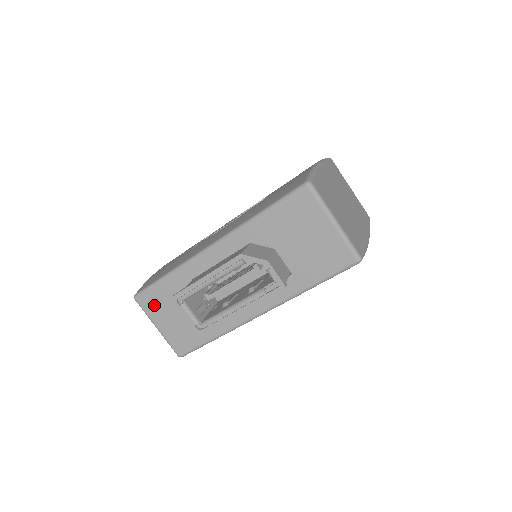
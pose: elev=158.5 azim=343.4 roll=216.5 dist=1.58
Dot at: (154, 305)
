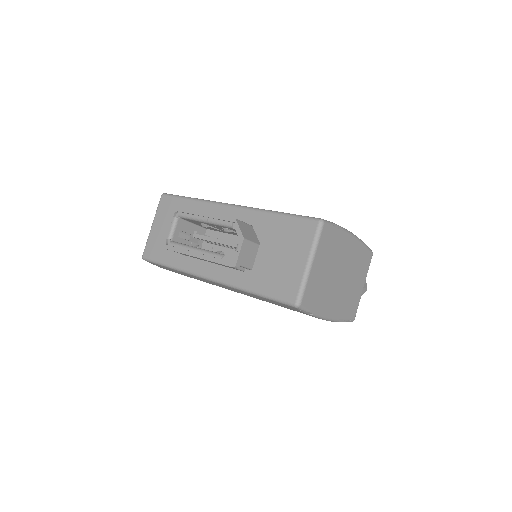
Dot at: (166, 209)
